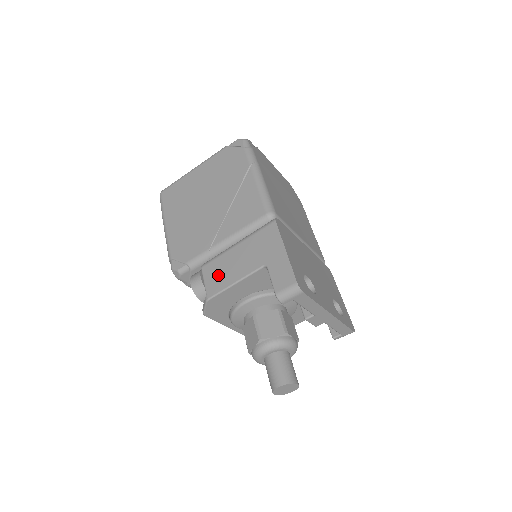
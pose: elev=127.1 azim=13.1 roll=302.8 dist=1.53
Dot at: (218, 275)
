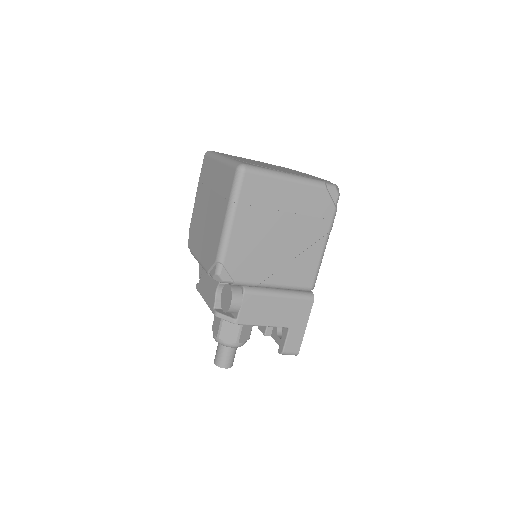
Dot at: (254, 311)
